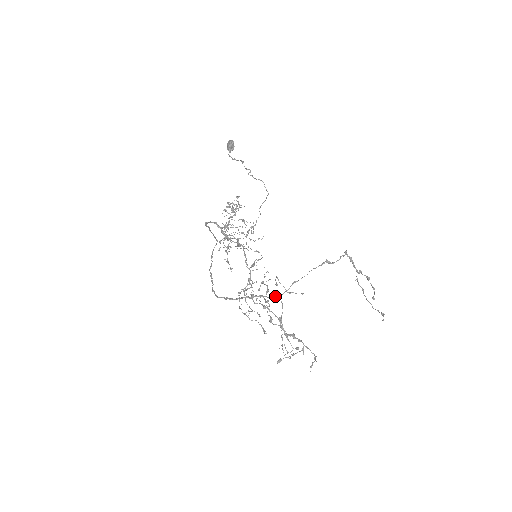
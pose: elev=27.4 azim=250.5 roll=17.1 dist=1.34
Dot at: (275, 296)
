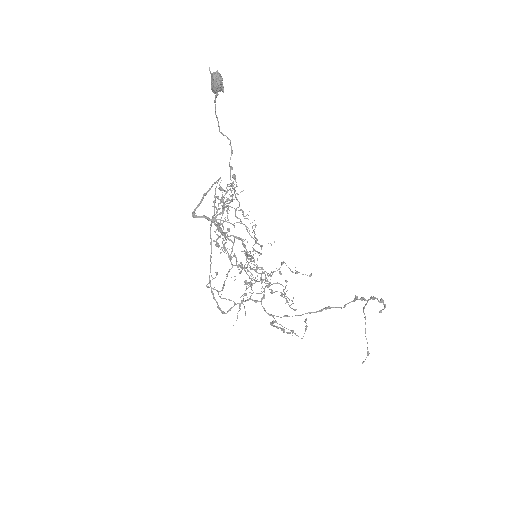
Dot at: (267, 313)
